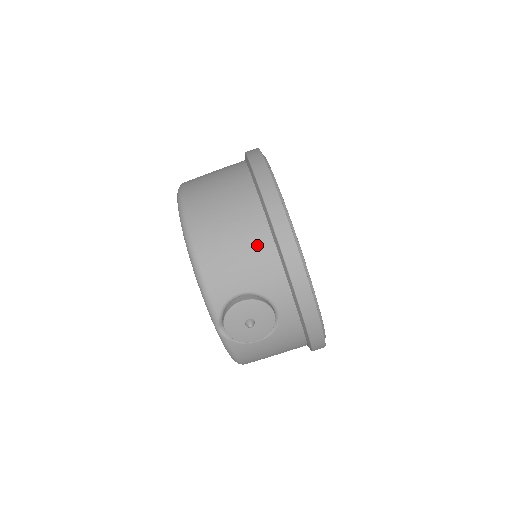
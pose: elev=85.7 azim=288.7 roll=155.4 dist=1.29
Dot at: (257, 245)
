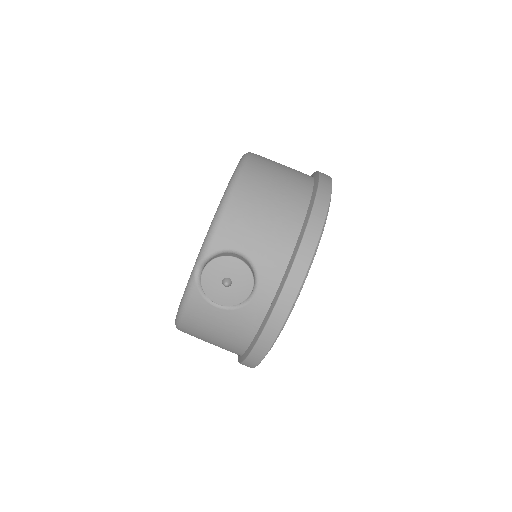
Dot at: (284, 227)
